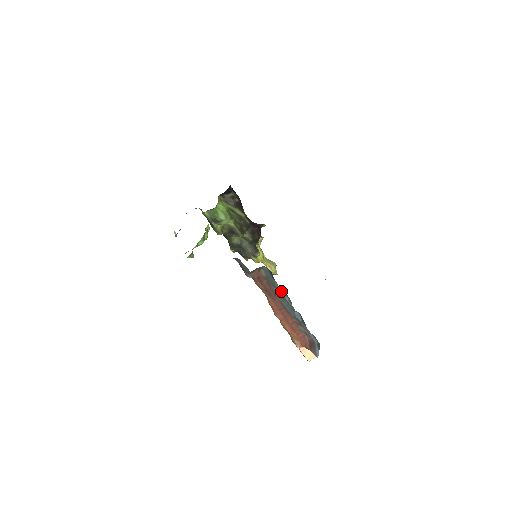
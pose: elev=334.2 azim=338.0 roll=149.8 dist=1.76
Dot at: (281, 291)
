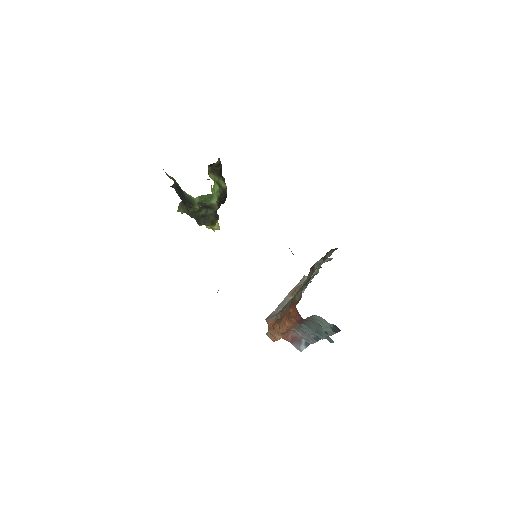
Dot at: (323, 330)
